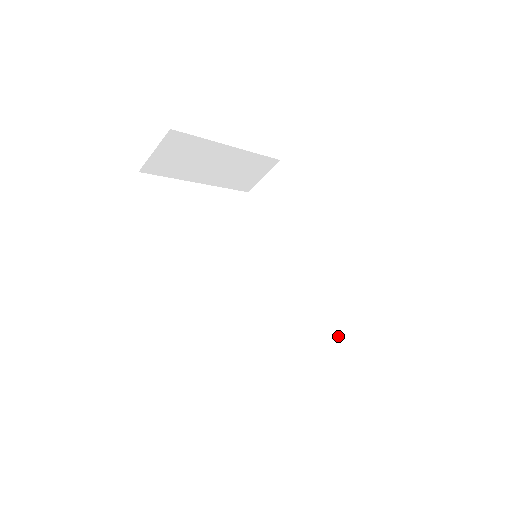
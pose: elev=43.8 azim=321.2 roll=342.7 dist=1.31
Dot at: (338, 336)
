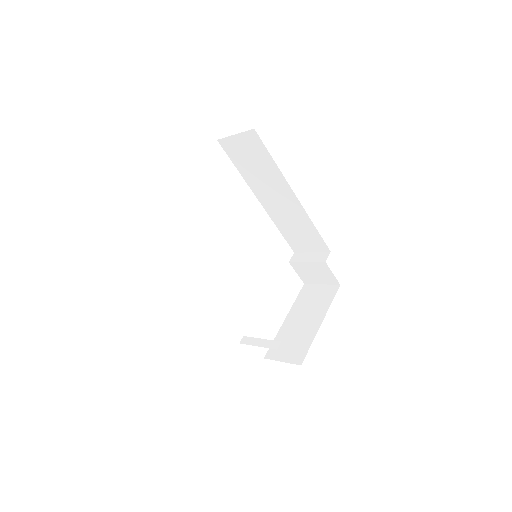
Dot at: (316, 272)
